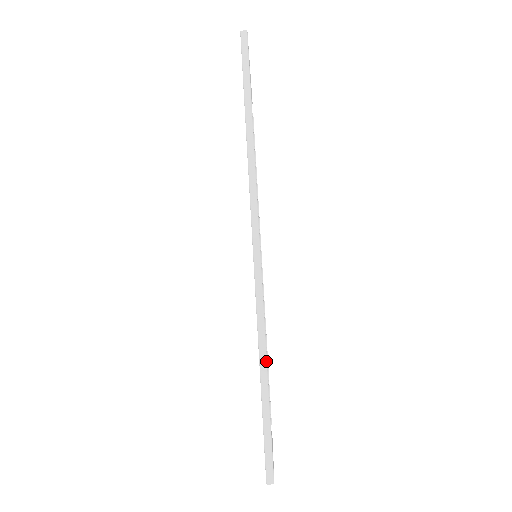
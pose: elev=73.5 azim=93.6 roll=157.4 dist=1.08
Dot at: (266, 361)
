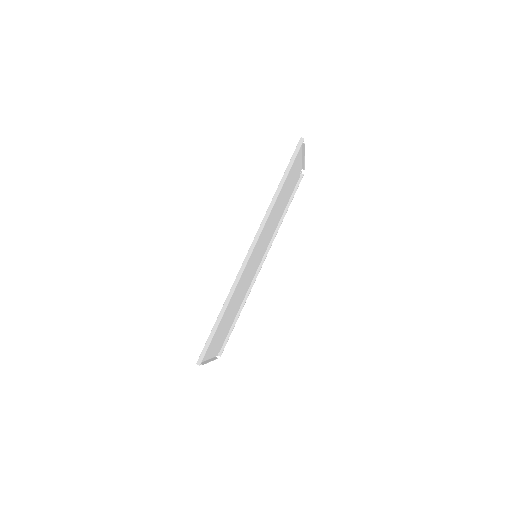
Dot at: (226, 306)
